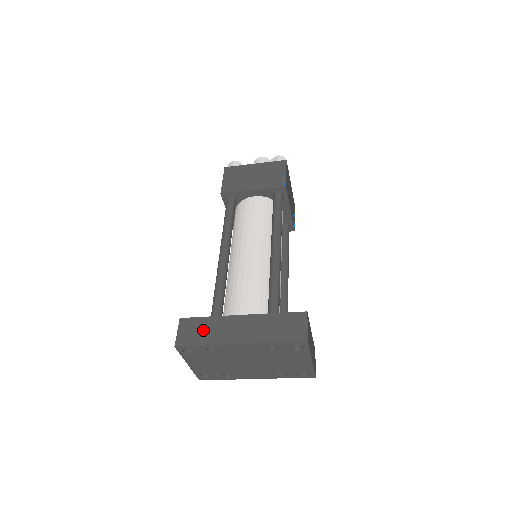
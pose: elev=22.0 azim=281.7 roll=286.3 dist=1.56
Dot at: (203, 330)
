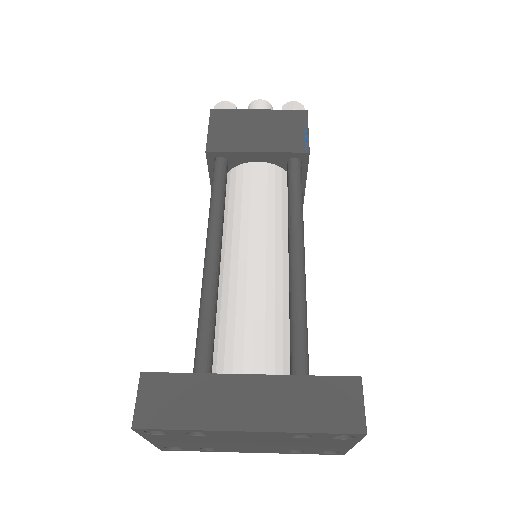
Dot at: (183, 399)
